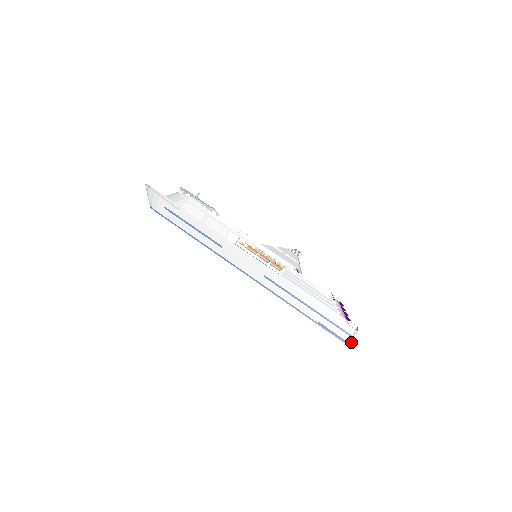
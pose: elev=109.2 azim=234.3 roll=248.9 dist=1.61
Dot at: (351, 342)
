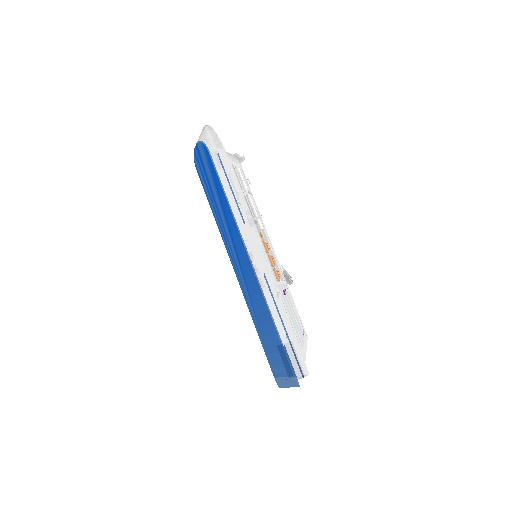
Dot at: (291, 383)
